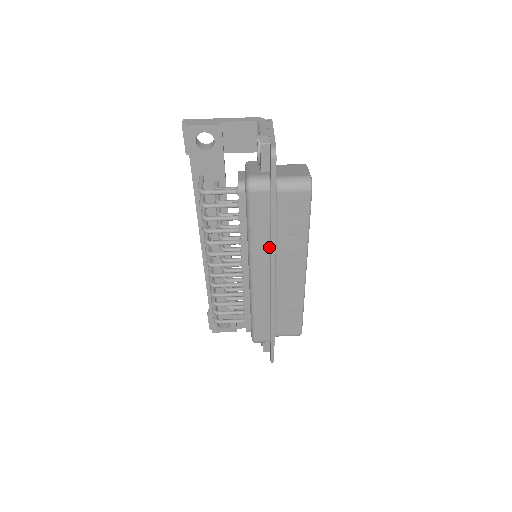
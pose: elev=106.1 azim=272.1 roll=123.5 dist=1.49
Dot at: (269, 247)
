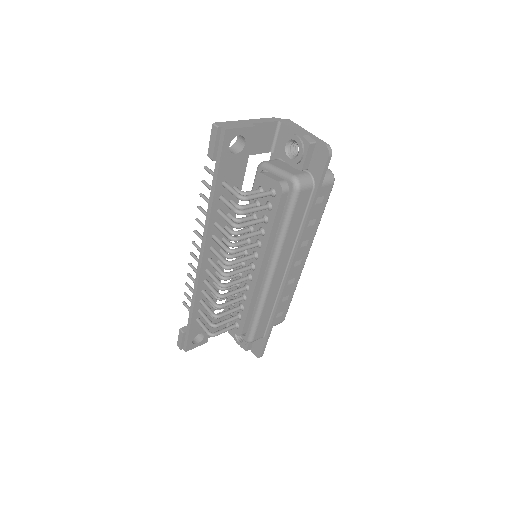
Dot at: (294, 242)
